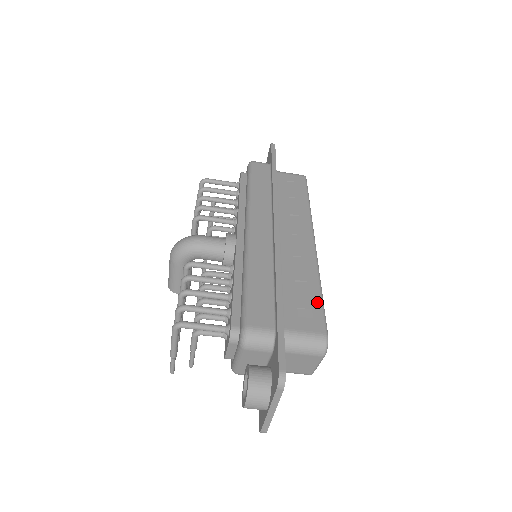
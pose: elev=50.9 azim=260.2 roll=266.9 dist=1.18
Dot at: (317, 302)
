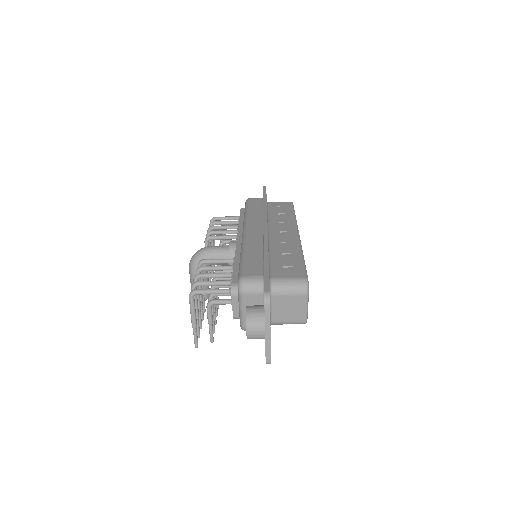
Dot at: (299, 262)
